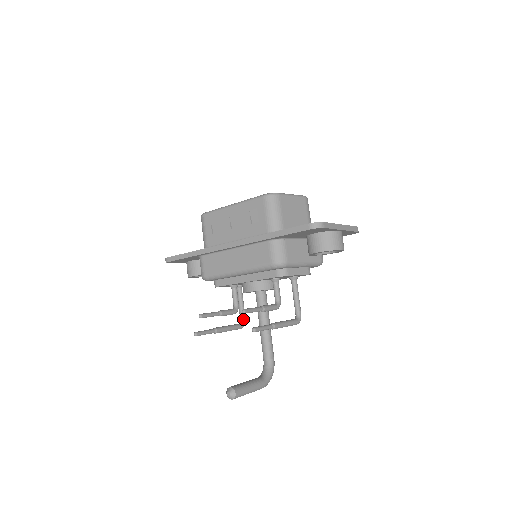
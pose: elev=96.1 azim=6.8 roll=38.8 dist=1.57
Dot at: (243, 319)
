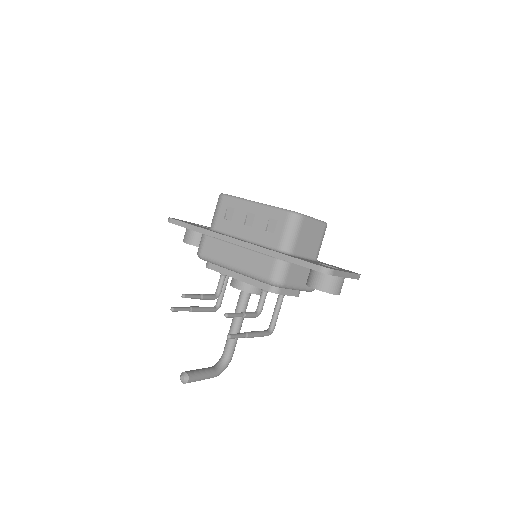
Dot at: (219, 304)
